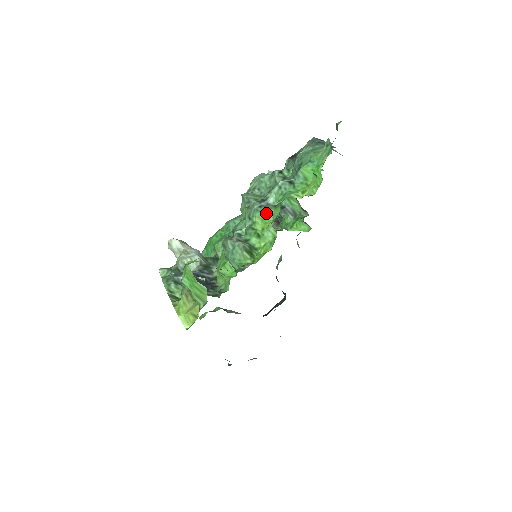
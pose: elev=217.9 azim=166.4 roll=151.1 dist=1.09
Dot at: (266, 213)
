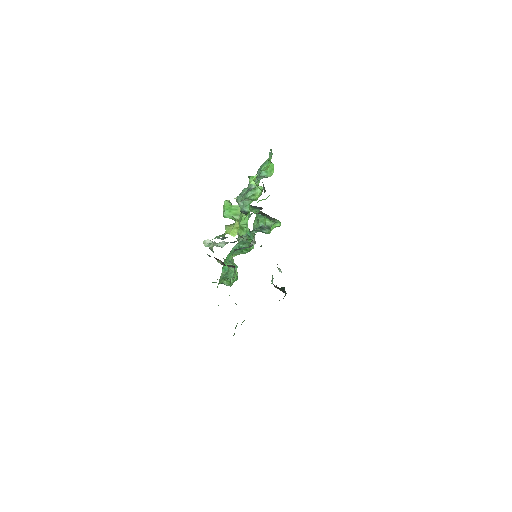
Dot at: (253, 190)
